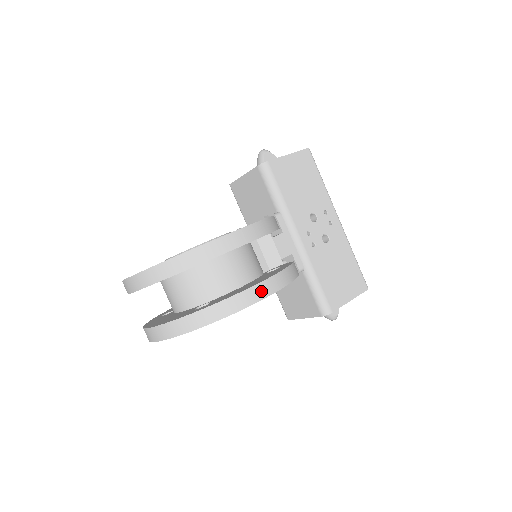
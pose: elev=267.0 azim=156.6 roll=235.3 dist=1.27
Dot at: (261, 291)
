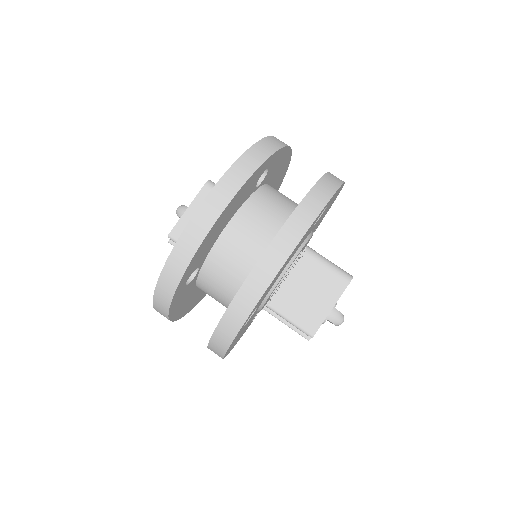
Dot at: occluded
